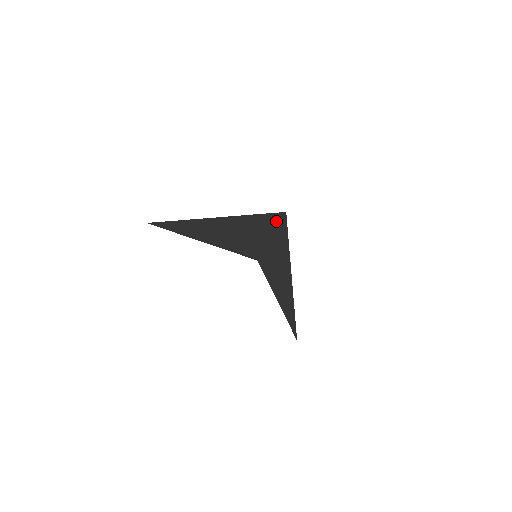
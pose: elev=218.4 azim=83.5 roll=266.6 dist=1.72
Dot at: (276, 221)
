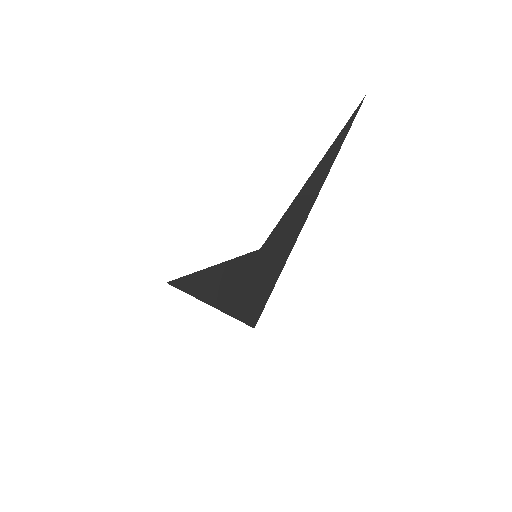
Dot at: (251, 312)
